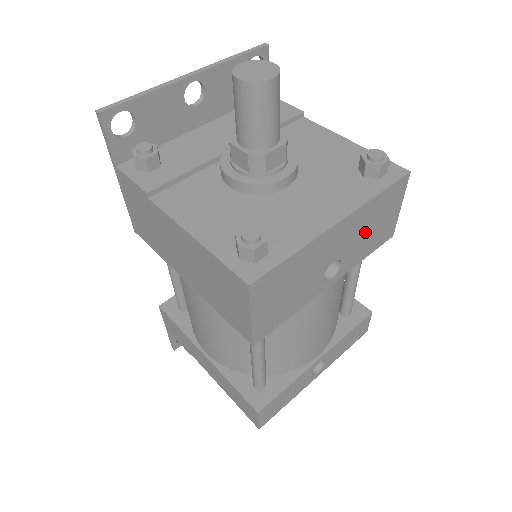
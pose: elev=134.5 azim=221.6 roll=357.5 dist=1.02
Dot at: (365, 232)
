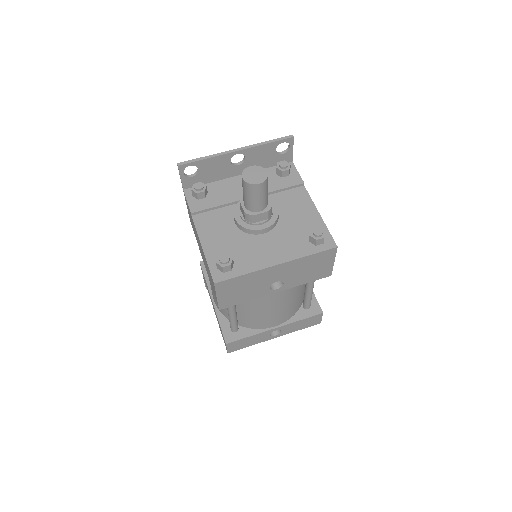
Dot at: (302, 271)
